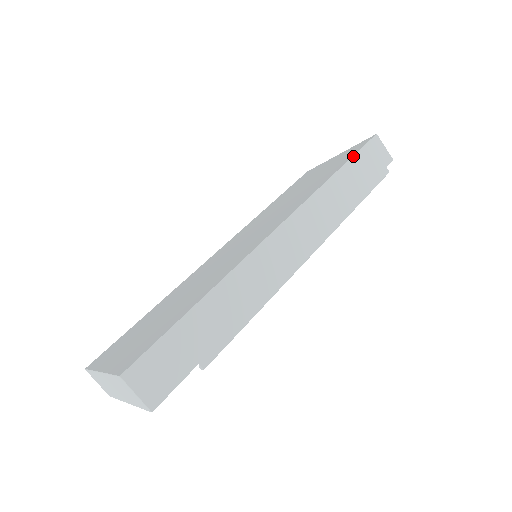
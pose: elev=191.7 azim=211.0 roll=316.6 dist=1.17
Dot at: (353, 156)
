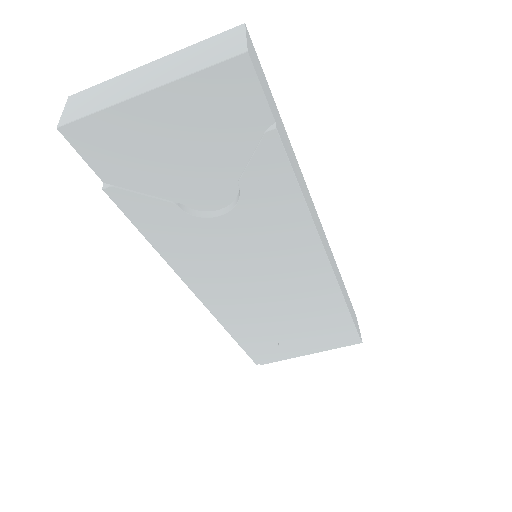
Dot at: occluded
